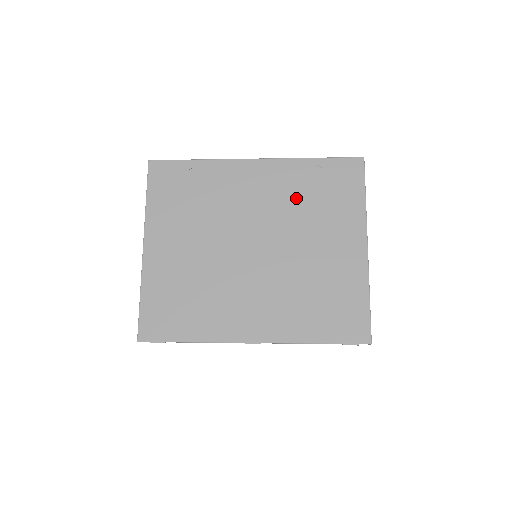
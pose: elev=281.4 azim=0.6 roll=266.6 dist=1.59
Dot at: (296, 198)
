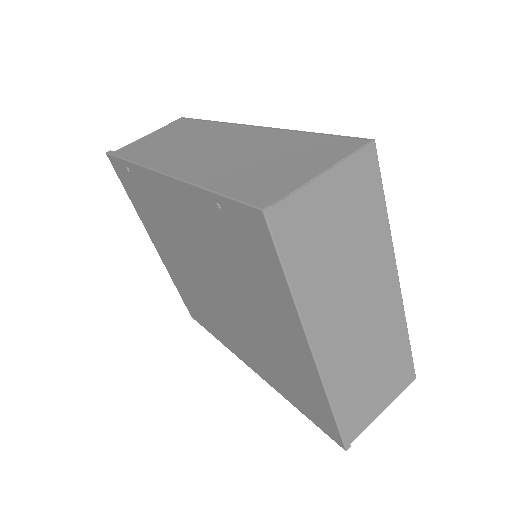
Dot at: (217, 247)
